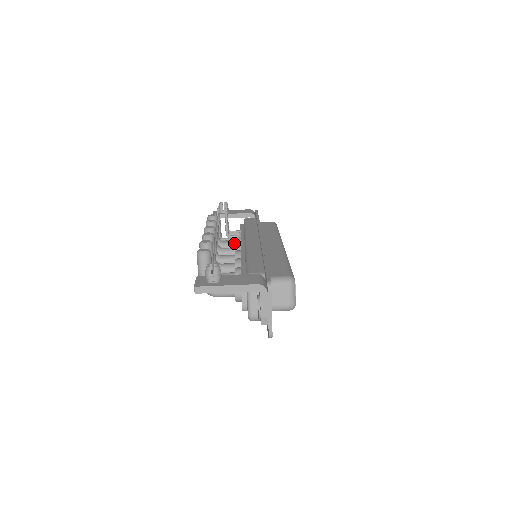
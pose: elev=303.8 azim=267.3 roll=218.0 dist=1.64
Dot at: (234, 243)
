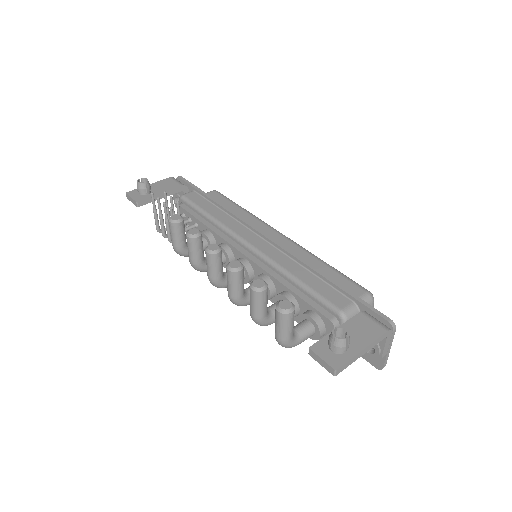
Dot at: (205, 241)
